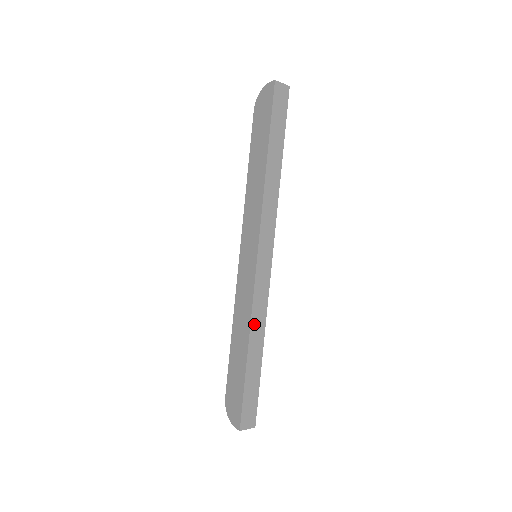
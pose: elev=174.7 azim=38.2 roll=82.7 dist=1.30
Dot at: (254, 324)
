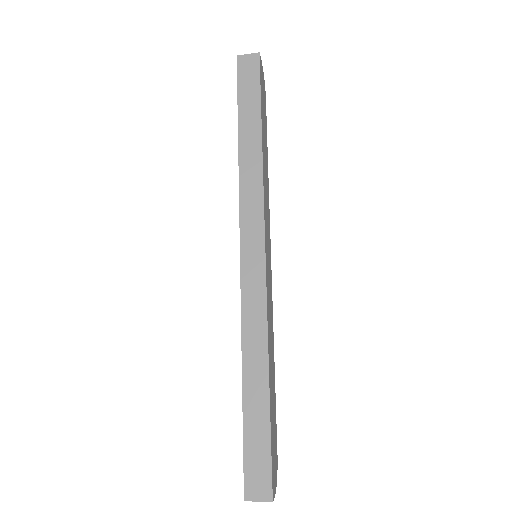
Dot at: (248, 342)
